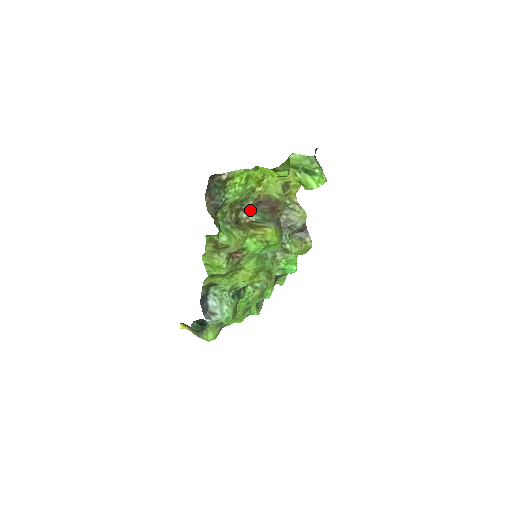
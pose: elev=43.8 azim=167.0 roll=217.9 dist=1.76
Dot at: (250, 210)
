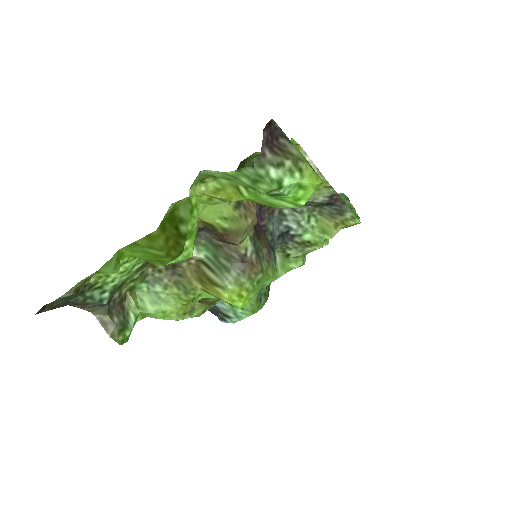
Dot at: occluded
